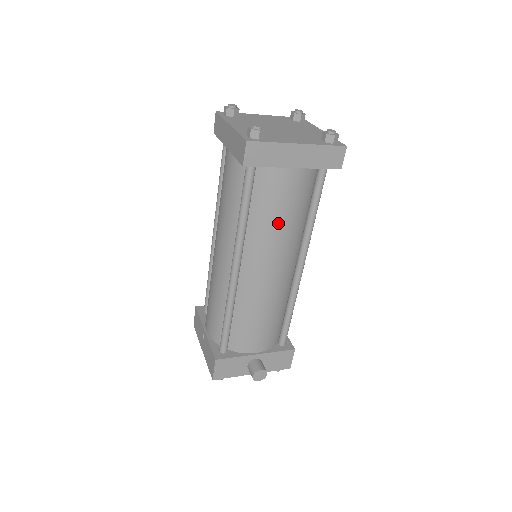
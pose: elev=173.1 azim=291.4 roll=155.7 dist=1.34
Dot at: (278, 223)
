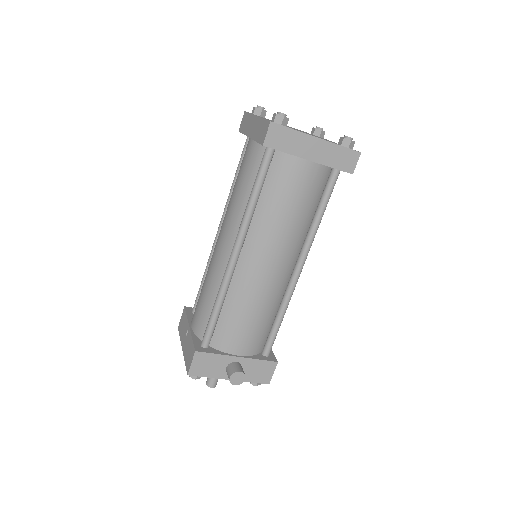
Dot at: (285, 214)
